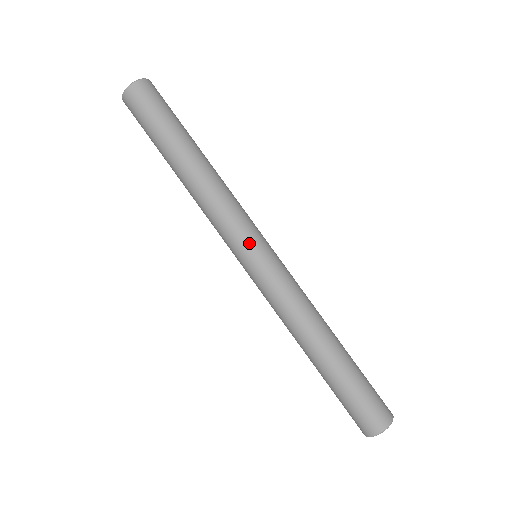
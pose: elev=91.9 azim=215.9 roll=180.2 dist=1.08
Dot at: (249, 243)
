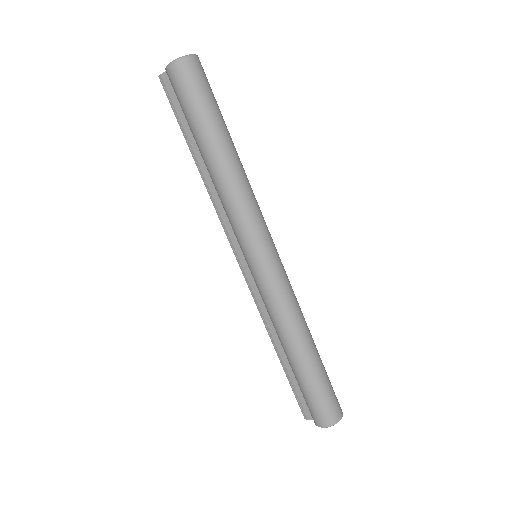
Dot at: (268, 241)
